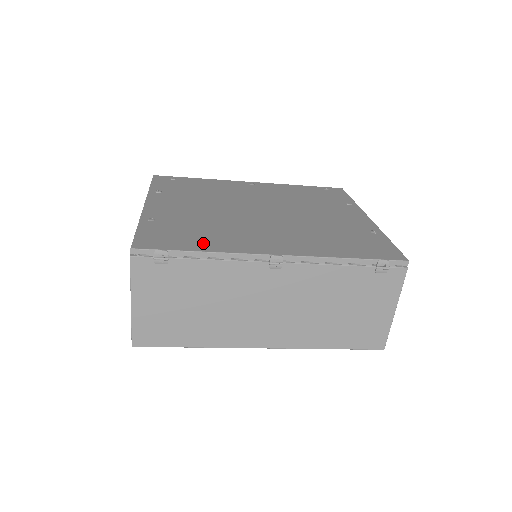
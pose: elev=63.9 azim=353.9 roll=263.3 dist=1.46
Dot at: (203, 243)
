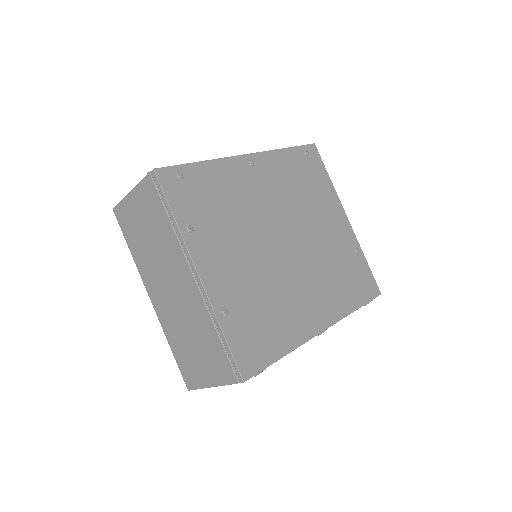
Dot at: (280, 339)
